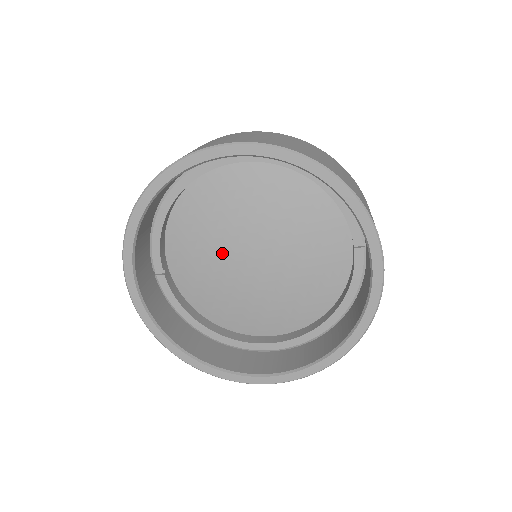
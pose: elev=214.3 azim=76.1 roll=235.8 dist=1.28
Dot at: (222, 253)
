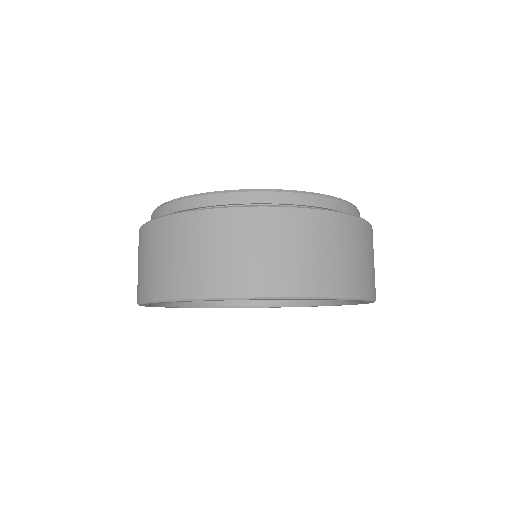
Dot at: occluded
